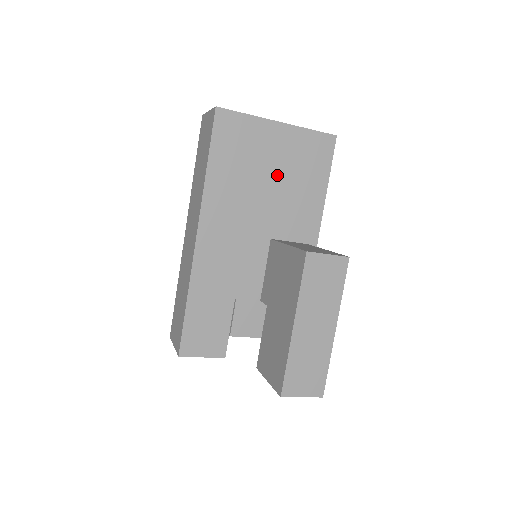
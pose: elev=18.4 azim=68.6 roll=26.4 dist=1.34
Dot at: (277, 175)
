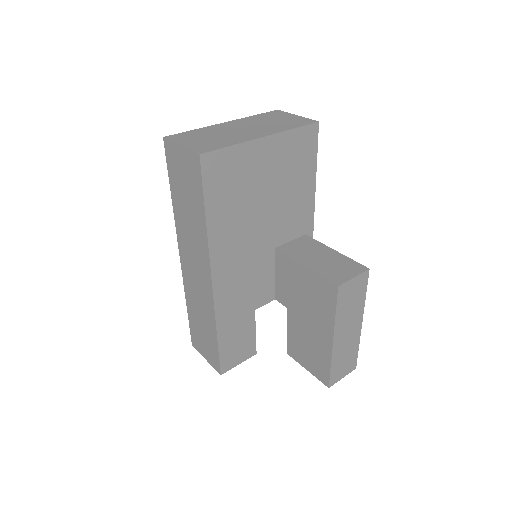
Dot at: (271, 190)
